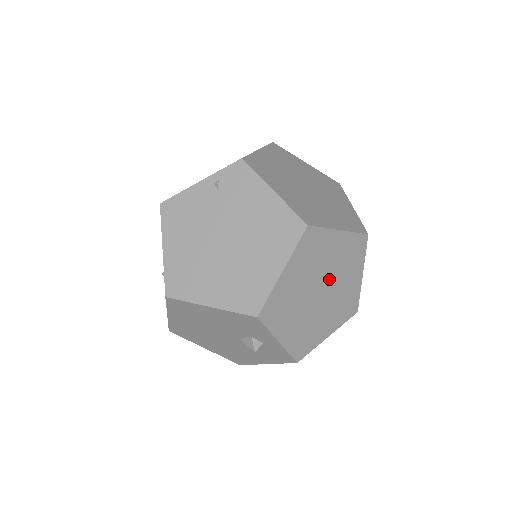
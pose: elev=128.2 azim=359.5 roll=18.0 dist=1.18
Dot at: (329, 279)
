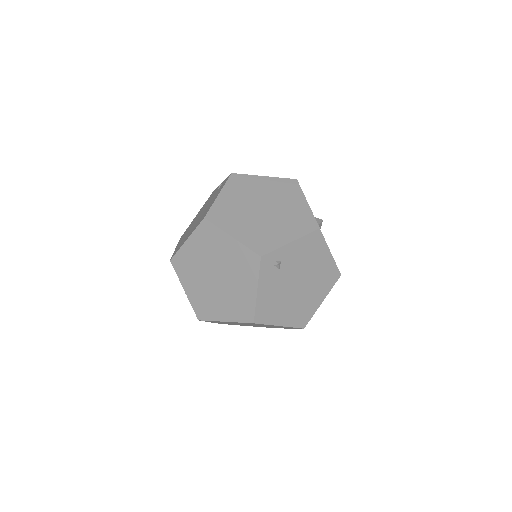
Dot at: (224, 271)
